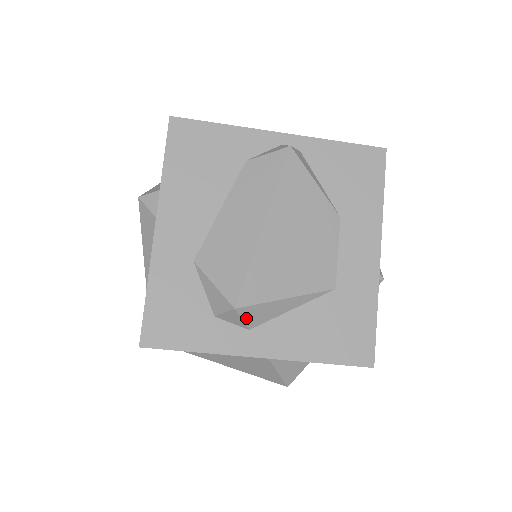
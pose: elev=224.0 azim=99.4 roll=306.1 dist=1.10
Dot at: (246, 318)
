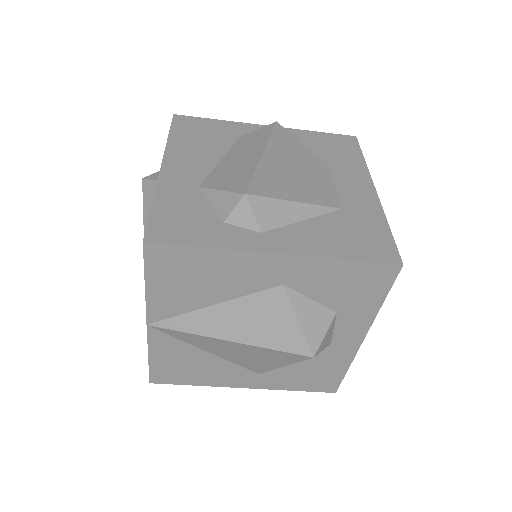
Dot at: (257, 213)
